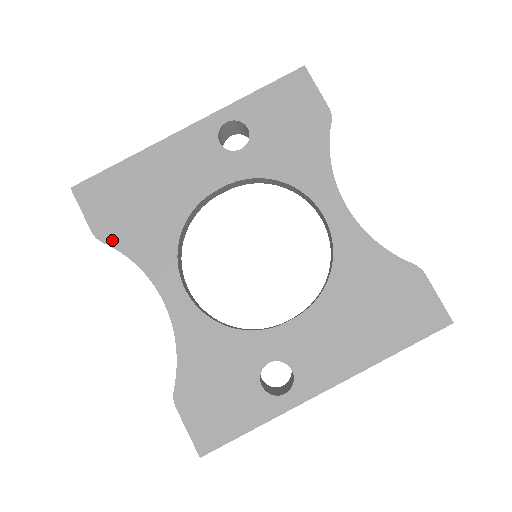
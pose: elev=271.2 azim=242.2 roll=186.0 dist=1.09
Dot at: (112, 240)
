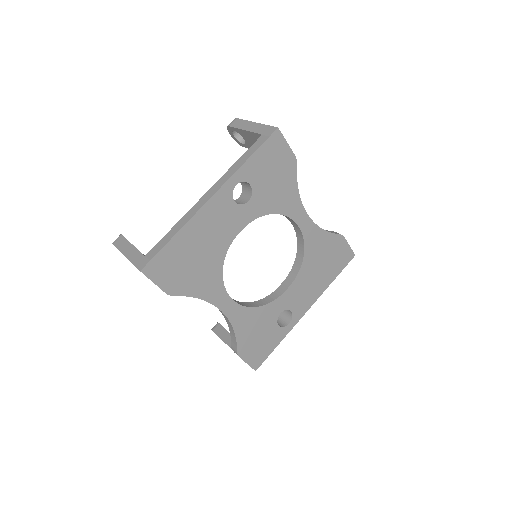
Dot at: (181, 292)
